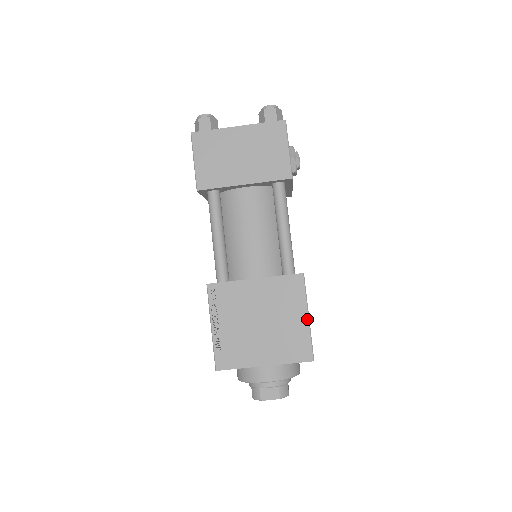
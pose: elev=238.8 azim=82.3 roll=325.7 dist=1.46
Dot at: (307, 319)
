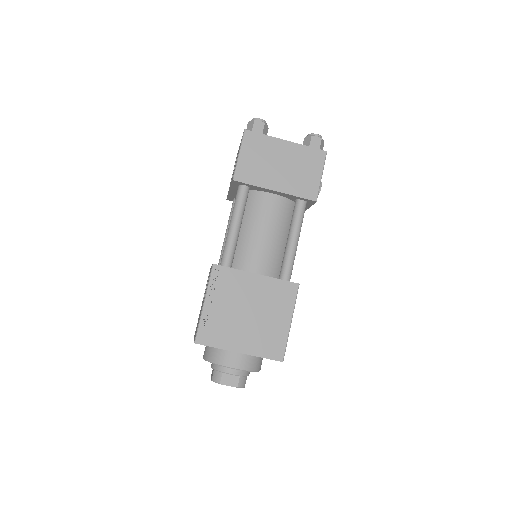
Dot at: (289, 324)
